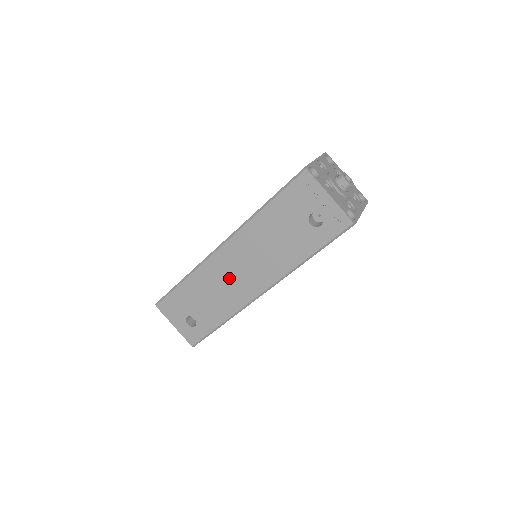
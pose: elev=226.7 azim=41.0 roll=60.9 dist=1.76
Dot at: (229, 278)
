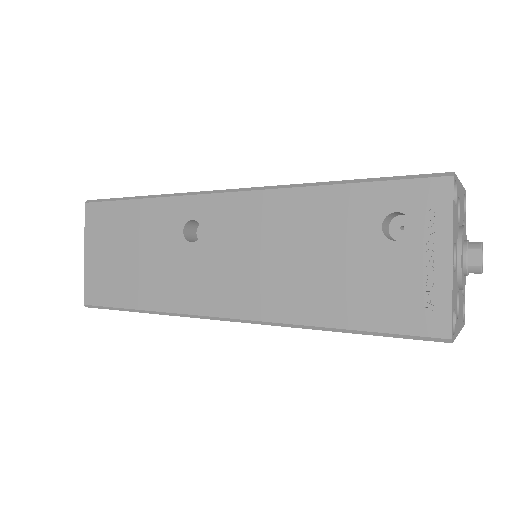
Dot at: occluded
